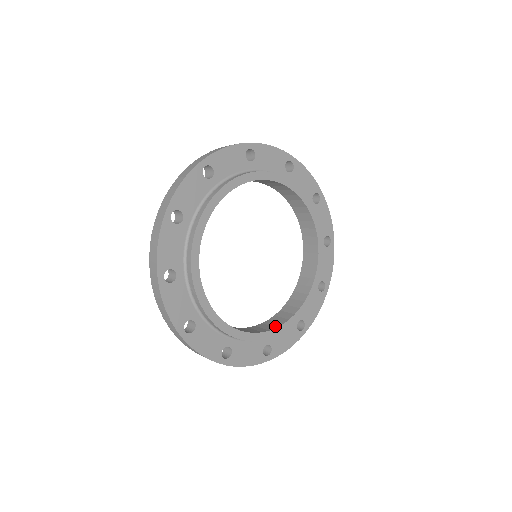
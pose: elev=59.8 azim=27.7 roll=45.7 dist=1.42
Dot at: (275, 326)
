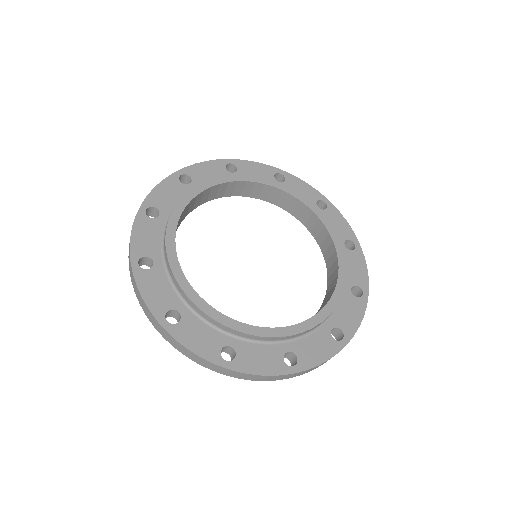
Dot at: (293, 326)
